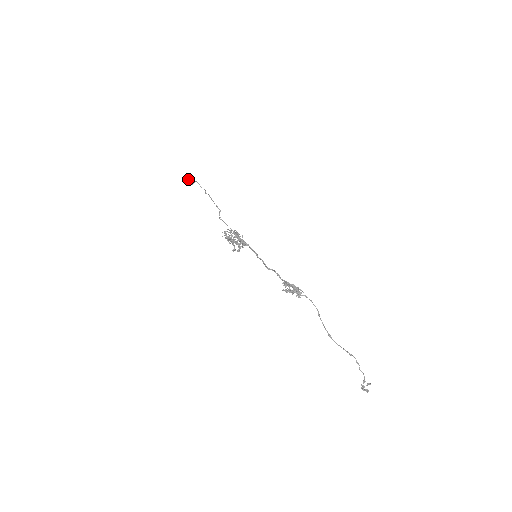
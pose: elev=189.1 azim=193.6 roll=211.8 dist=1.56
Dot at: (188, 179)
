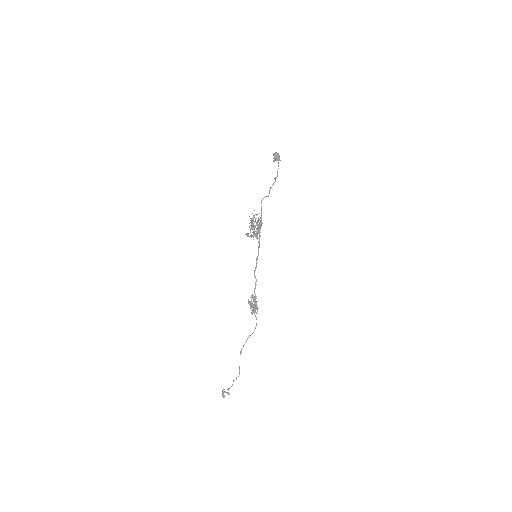
Dot at: (276, 156)
